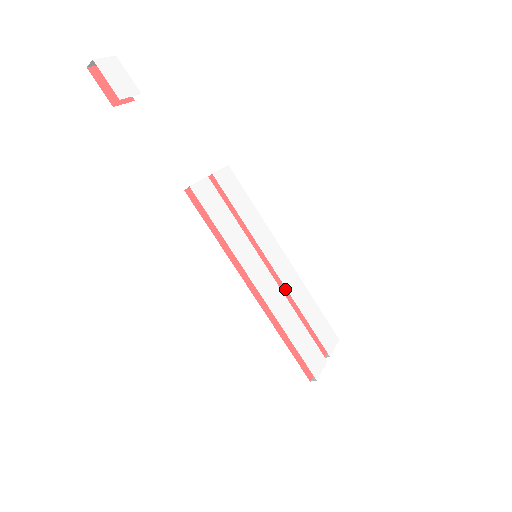
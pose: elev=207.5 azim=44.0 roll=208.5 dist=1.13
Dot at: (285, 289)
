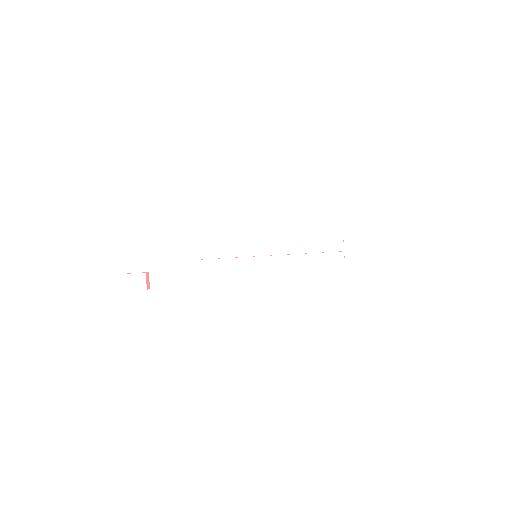
Dot at: occluded
